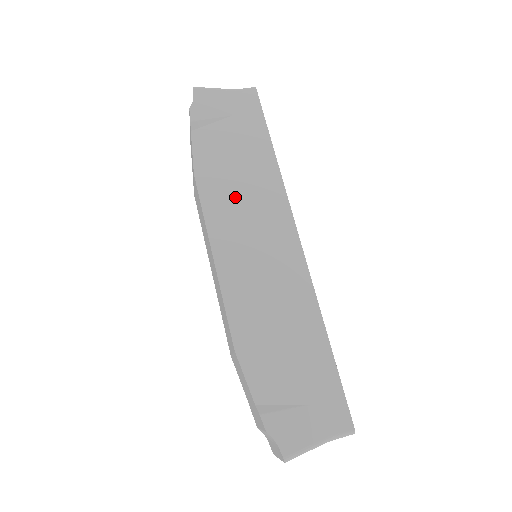
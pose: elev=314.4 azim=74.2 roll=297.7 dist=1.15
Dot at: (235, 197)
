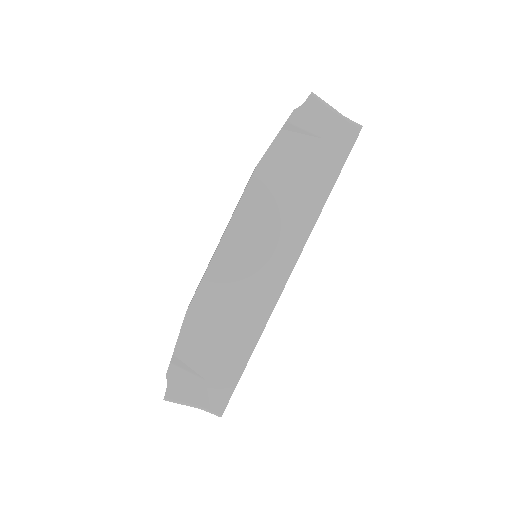
Dot at: (272, 207)
